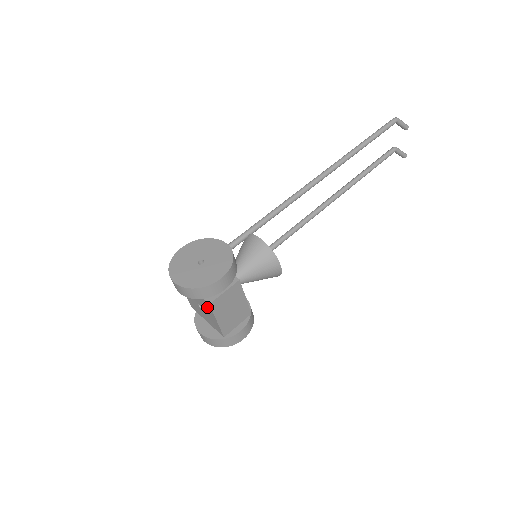
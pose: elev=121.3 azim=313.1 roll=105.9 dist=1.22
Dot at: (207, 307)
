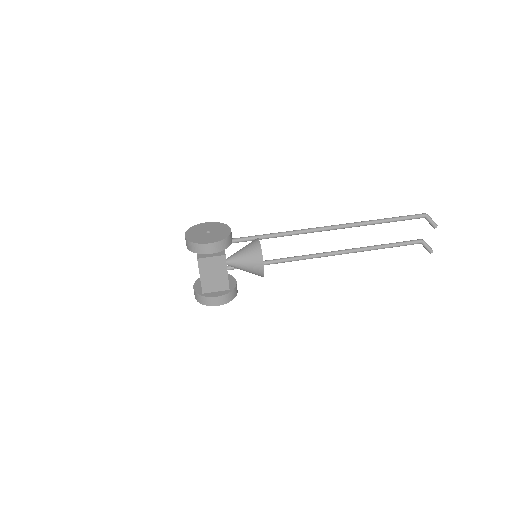
Dot at: occluded
